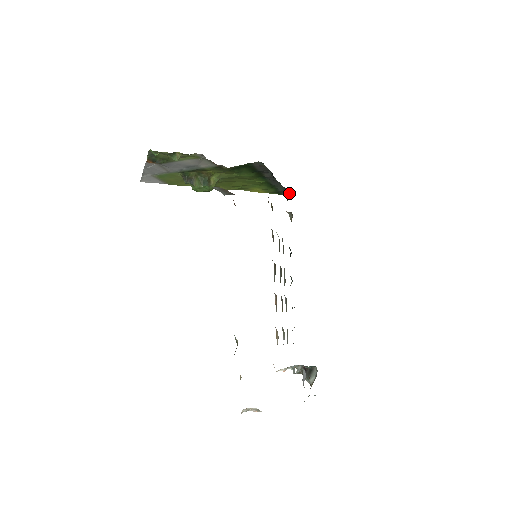
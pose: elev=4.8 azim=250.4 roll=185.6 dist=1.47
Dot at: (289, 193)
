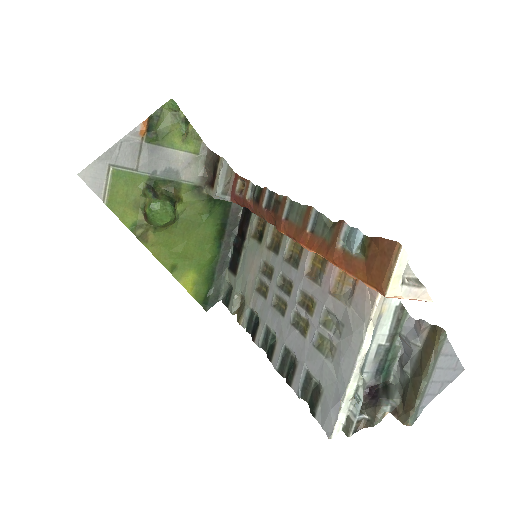
Dot at: (224, 297)
